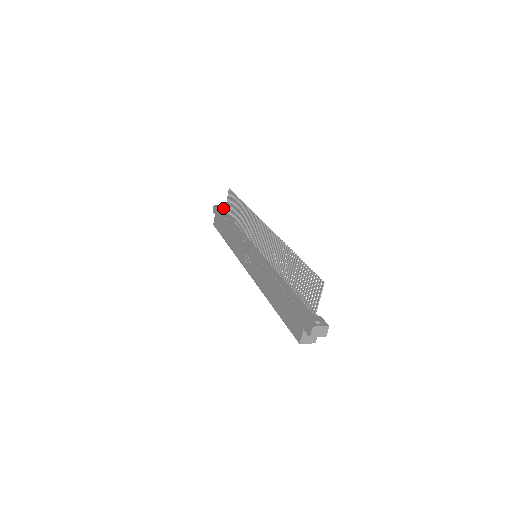
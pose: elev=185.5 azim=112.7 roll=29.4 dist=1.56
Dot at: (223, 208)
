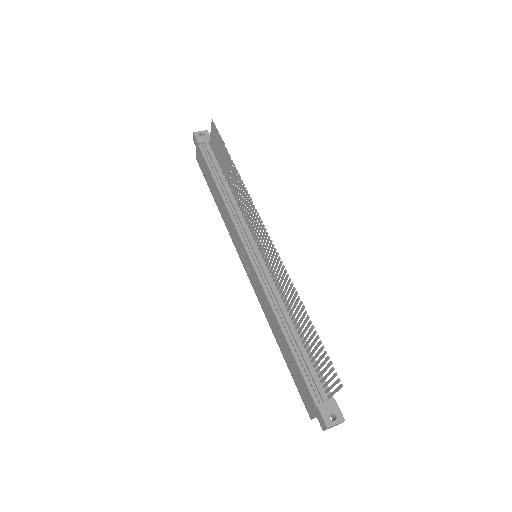
Dot at: (206, 139)
